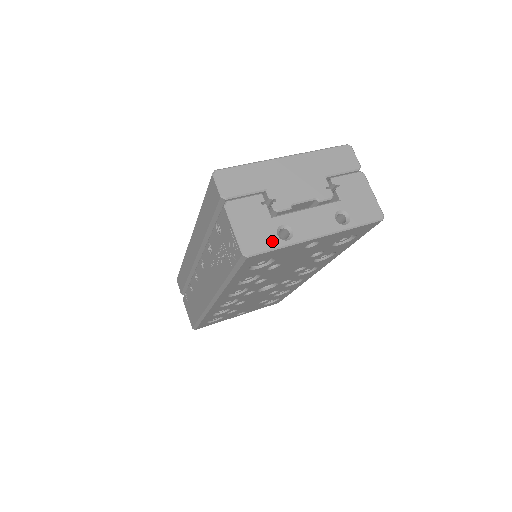
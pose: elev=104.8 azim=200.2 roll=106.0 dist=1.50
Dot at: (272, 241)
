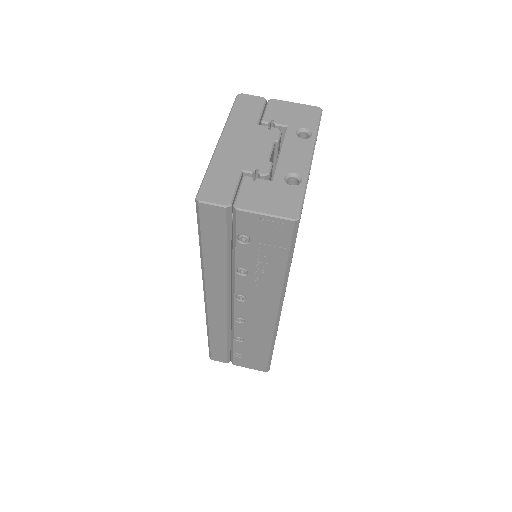
Dot at: (295, 192)
